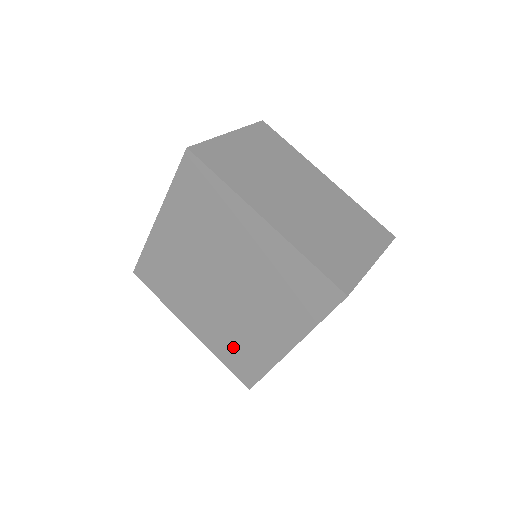
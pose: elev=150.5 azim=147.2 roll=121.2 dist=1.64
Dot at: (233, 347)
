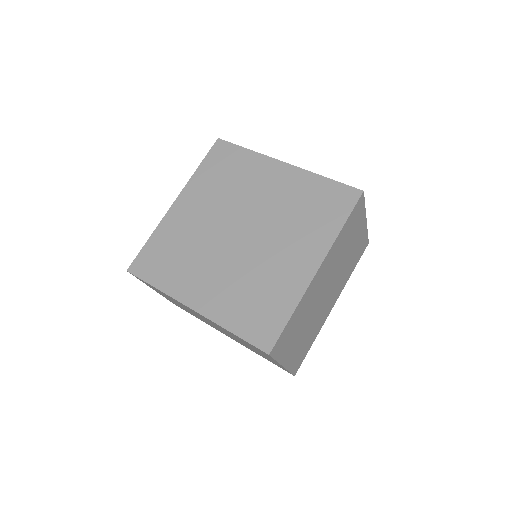
Dot at: (249, 302)
